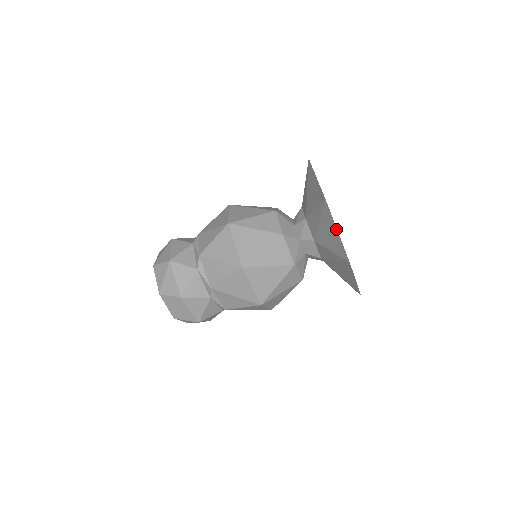
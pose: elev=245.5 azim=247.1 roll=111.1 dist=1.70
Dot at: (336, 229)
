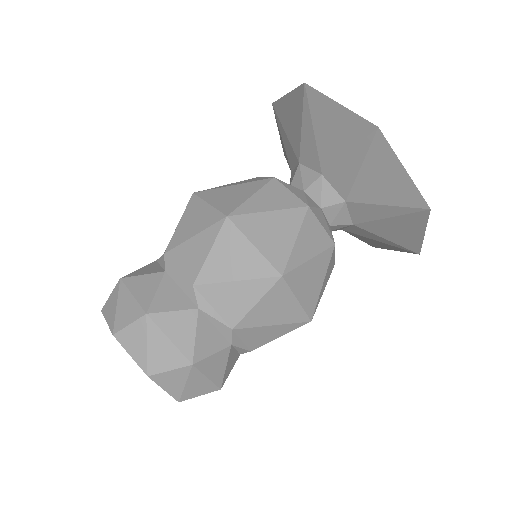
Dot at: (336, 104)
